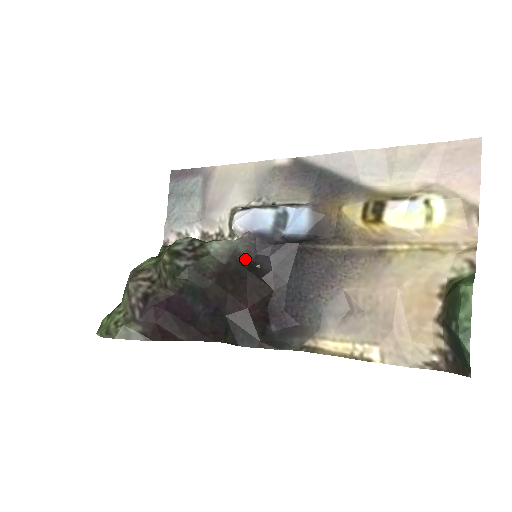
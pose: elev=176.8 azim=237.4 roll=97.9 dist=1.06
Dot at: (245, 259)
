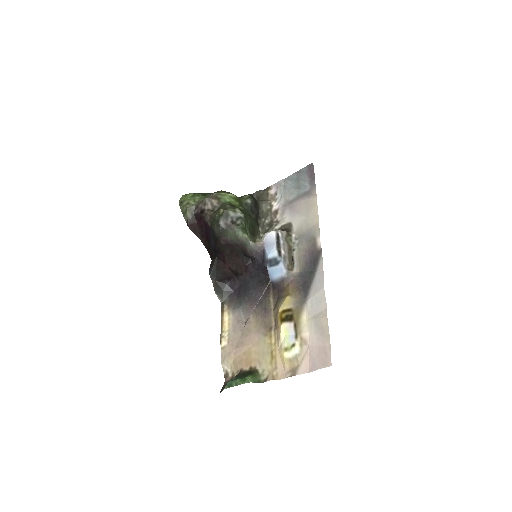
Dot at: (247, 252)
